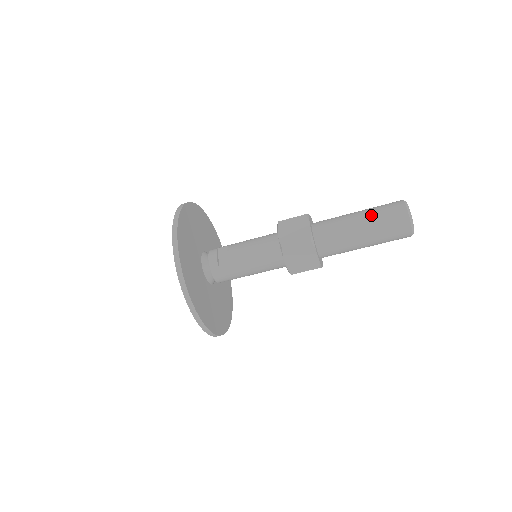
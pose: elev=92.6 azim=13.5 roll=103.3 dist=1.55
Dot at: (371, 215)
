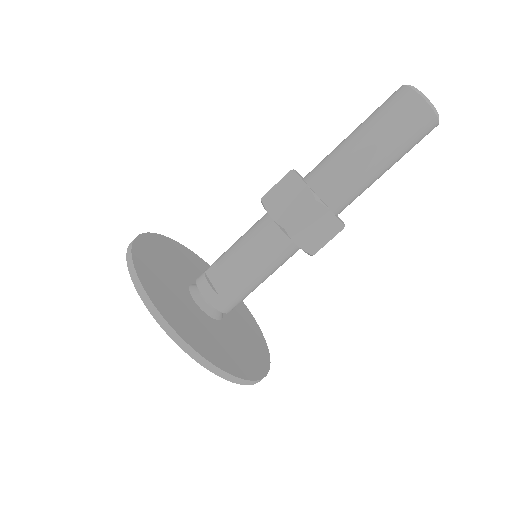
Dot at: (374, 126)
